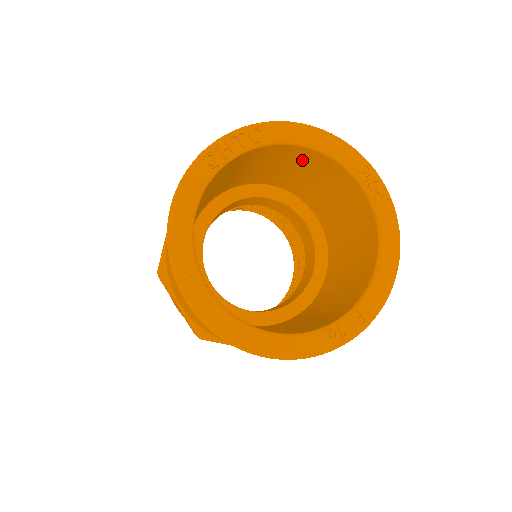
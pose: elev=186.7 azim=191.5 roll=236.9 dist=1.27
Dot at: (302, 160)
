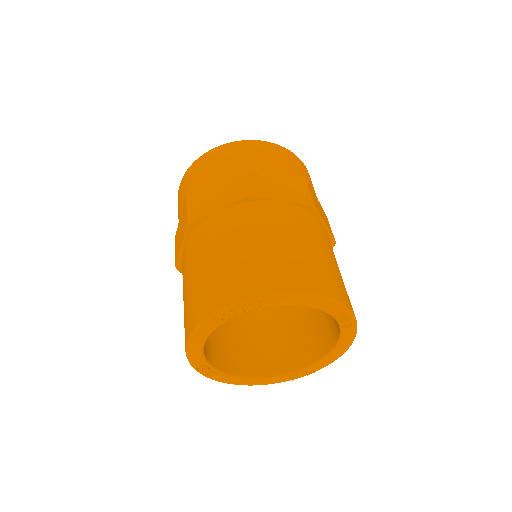
Dot at: occluded
